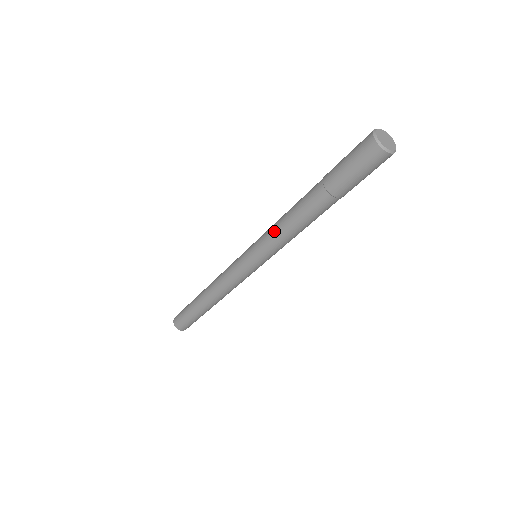
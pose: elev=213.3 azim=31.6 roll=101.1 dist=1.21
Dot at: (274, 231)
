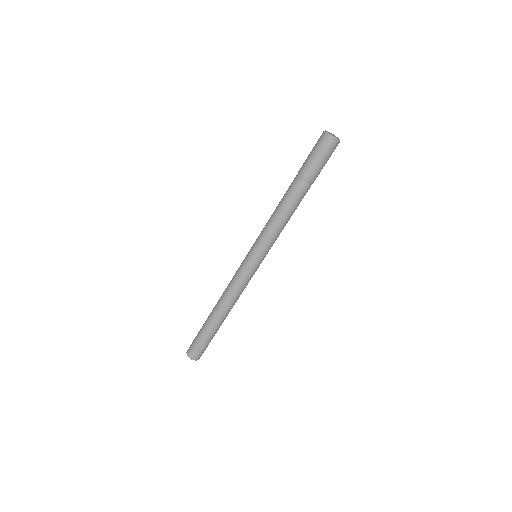
Dot at: (269, 225)
